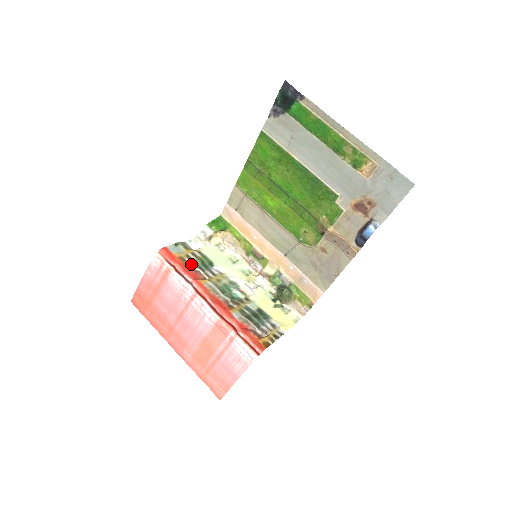
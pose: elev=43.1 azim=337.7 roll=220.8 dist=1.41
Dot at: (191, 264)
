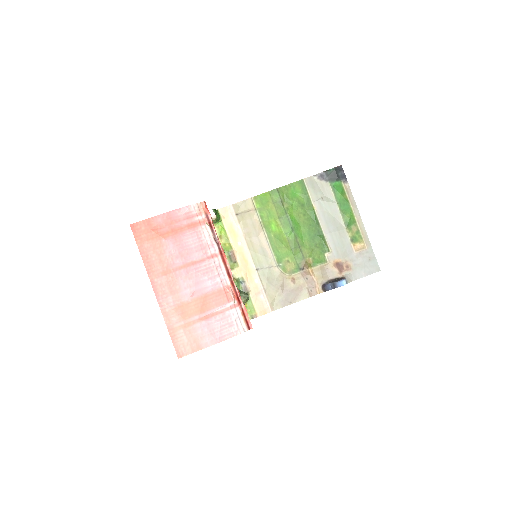
Dot at: occluded
